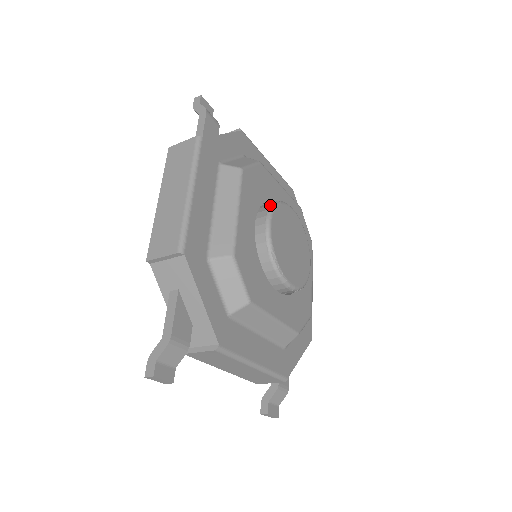
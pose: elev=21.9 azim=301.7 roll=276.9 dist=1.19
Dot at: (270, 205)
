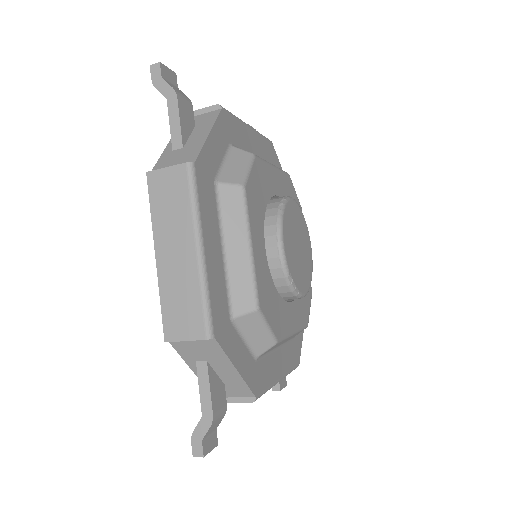
Dot at: (276, 216)
